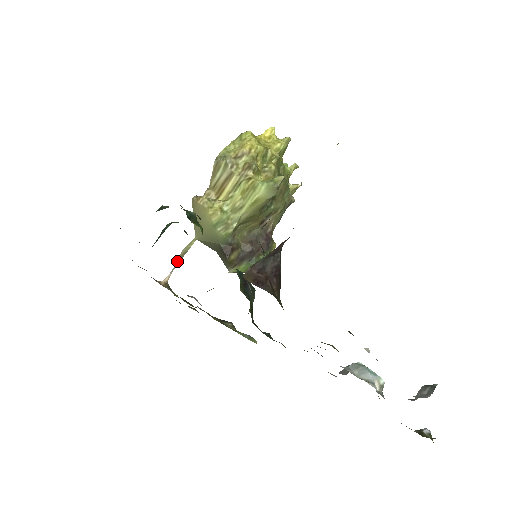
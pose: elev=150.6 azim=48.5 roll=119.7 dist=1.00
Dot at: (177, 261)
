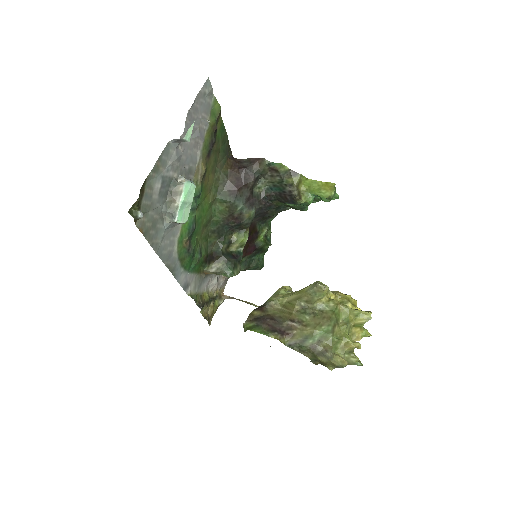
Dot at: (241, 300)
